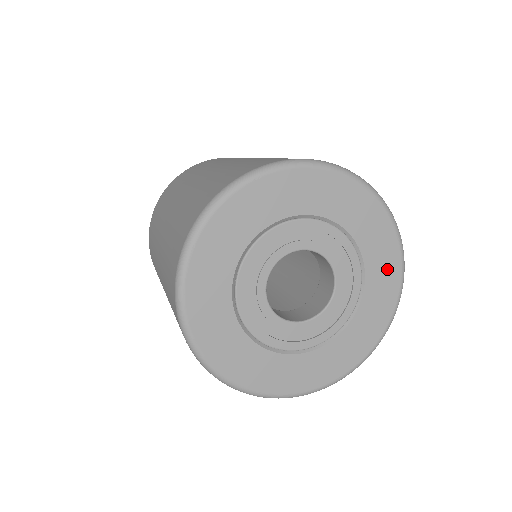
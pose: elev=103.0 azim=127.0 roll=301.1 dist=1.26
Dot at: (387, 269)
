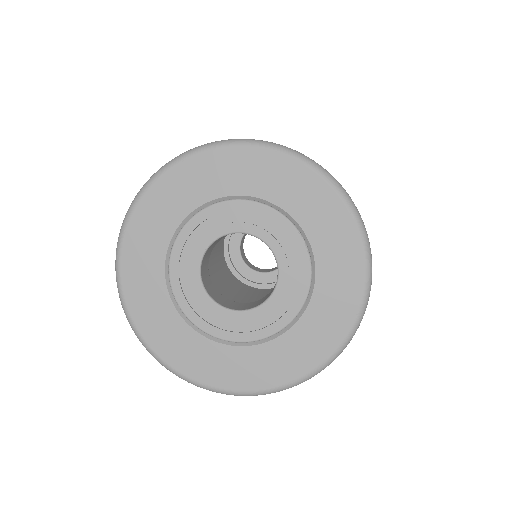
Dot at: (324, 333)
